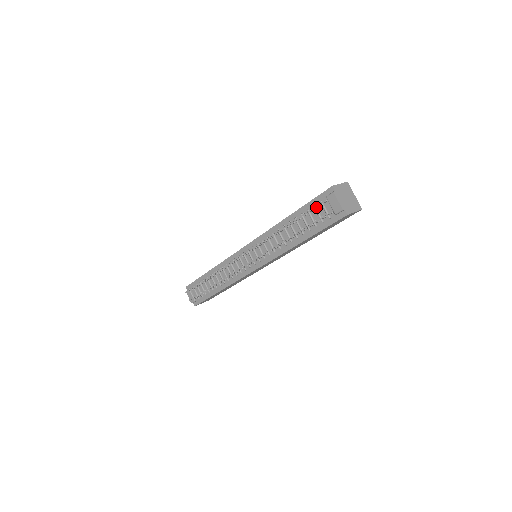
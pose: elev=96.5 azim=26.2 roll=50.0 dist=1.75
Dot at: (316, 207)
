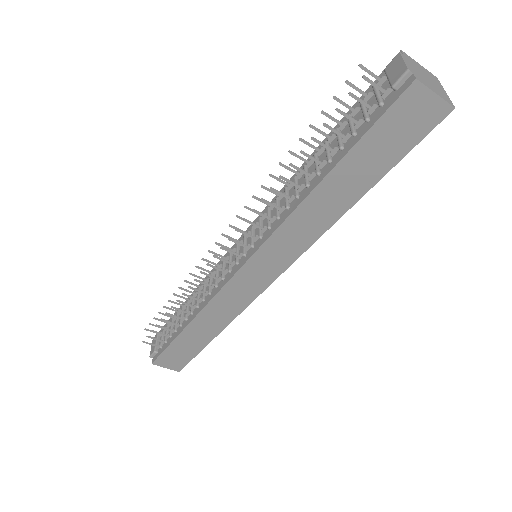
Dot at: (362, 94)
